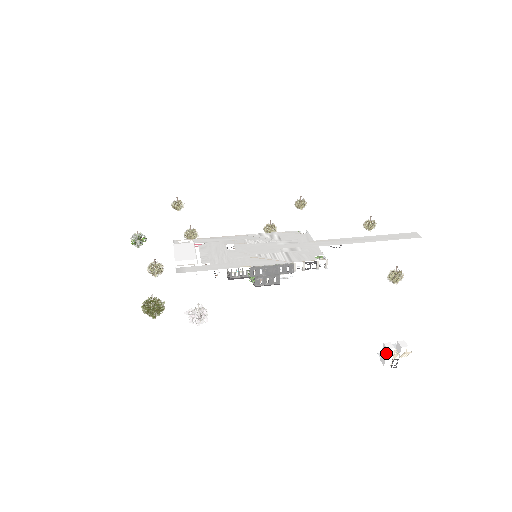
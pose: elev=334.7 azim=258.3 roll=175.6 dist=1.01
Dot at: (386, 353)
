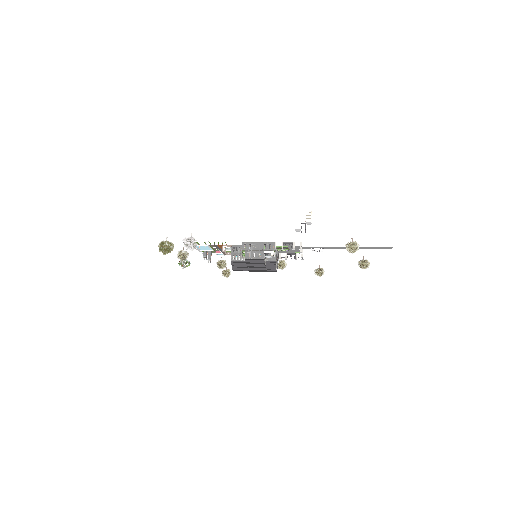
Dot at: (295, 217)
